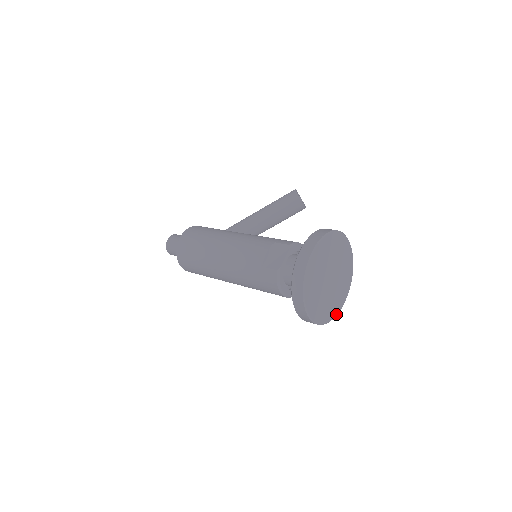
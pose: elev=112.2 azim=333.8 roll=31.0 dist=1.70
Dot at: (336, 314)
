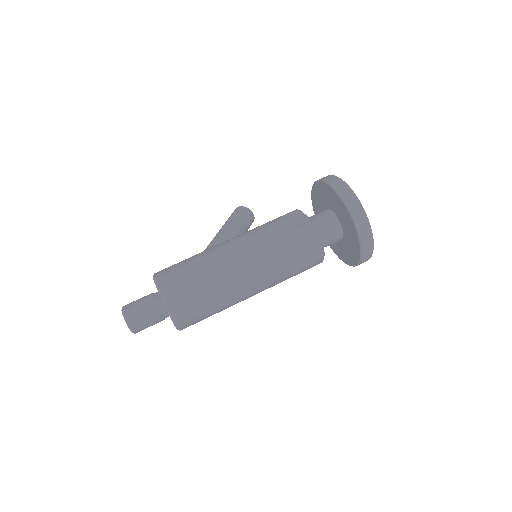
Dot at: occluded
